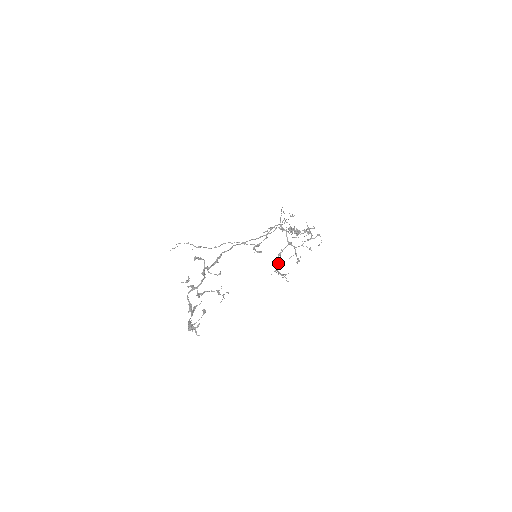
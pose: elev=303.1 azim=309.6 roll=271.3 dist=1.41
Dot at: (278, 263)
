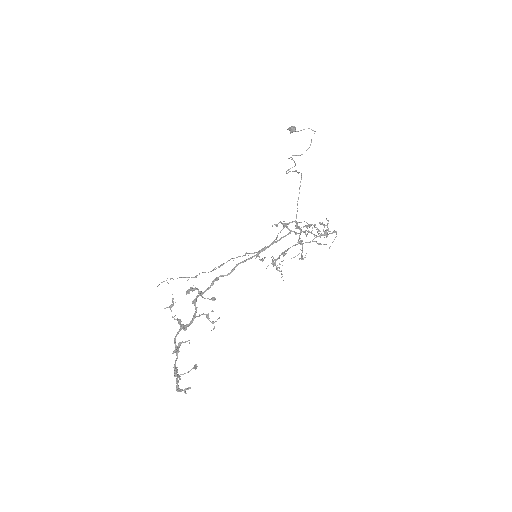
Dot at: (278, 258)
